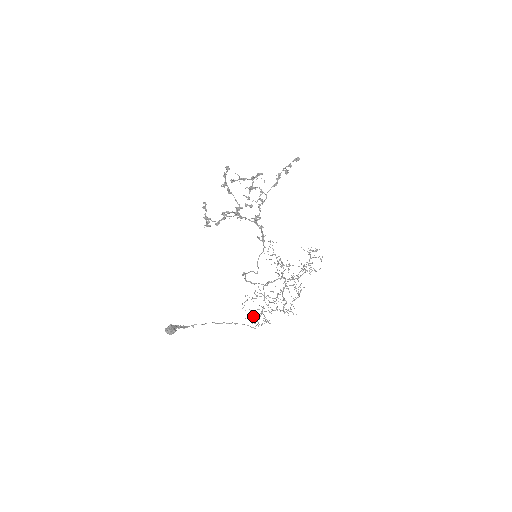
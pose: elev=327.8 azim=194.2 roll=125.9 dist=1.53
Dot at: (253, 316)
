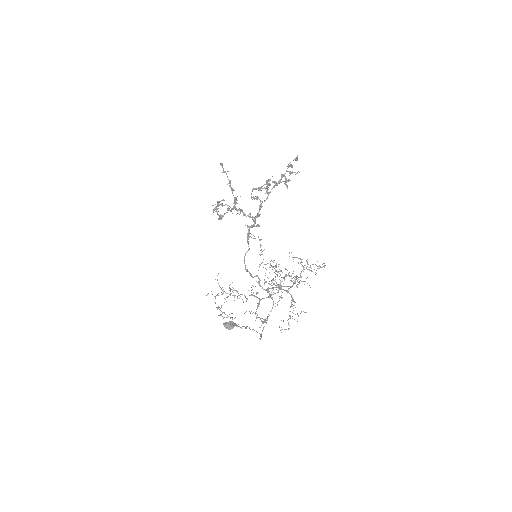
Dot at: occluded
